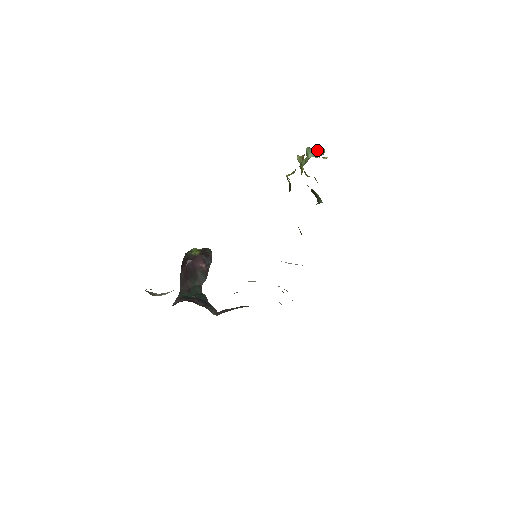
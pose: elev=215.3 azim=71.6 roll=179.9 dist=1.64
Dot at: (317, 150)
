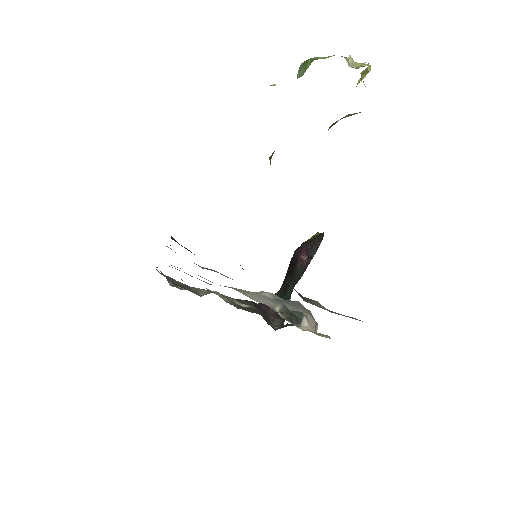
Dot at: (309, 62)
